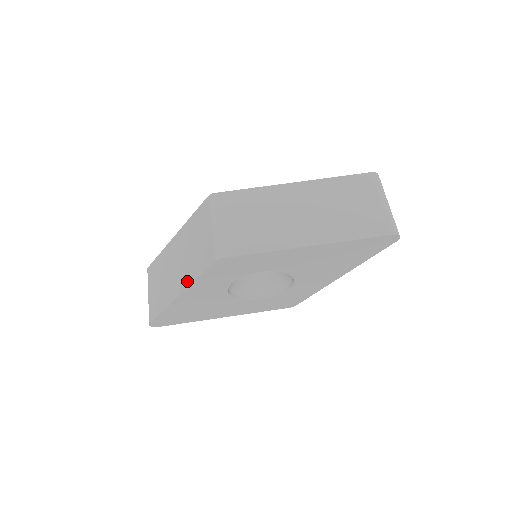
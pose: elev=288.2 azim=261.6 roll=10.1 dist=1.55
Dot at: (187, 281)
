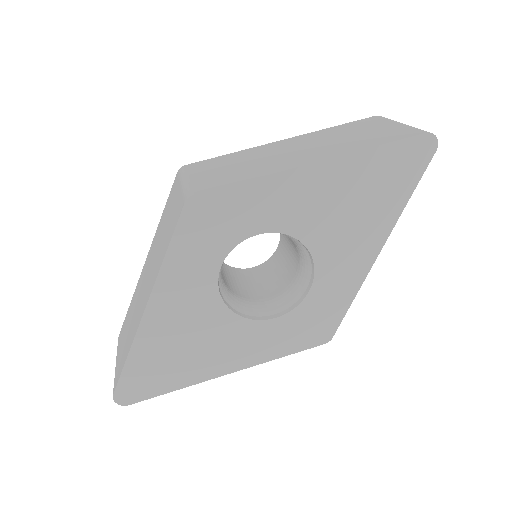
Dot at: (155, 275)
